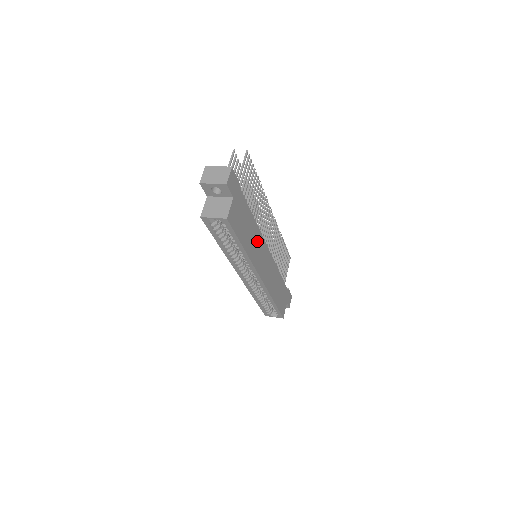
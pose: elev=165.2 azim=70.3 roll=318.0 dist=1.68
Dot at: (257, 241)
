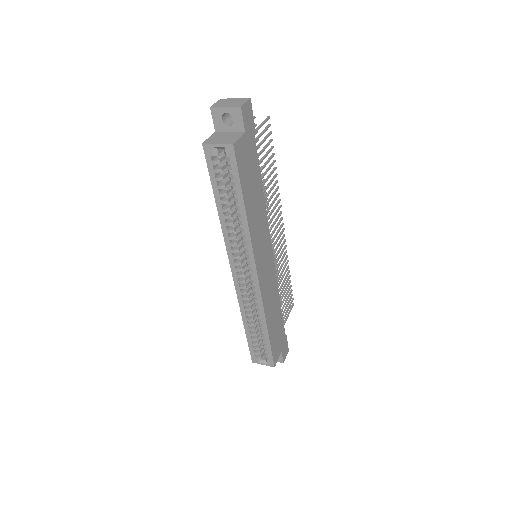
Dot at: (261, 222)
